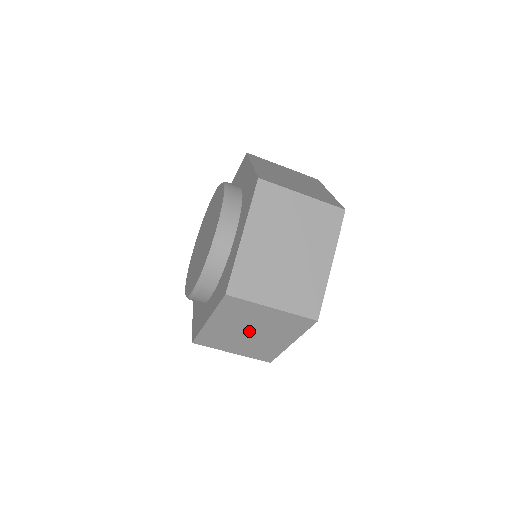
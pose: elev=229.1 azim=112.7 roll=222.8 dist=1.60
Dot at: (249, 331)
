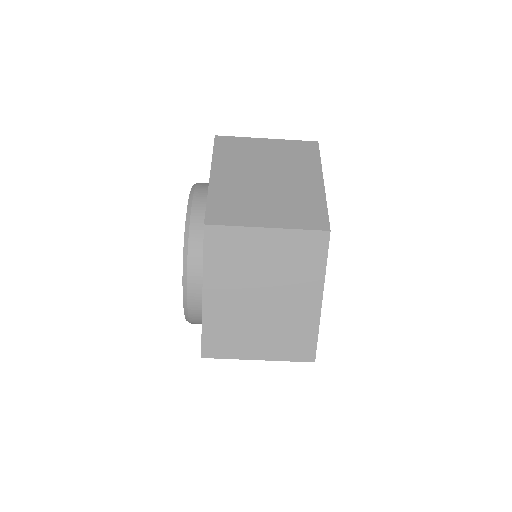
Dot at: occluded
